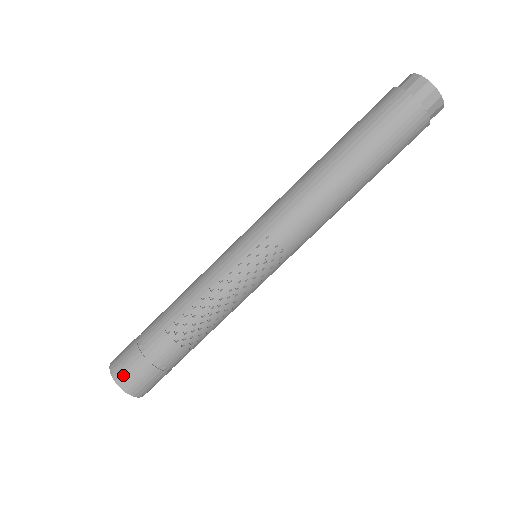
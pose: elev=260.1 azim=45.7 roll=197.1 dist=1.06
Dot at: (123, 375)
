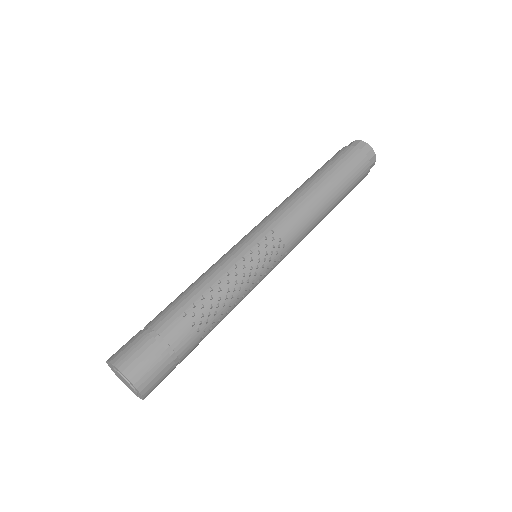
Dot at: (132, 364)
